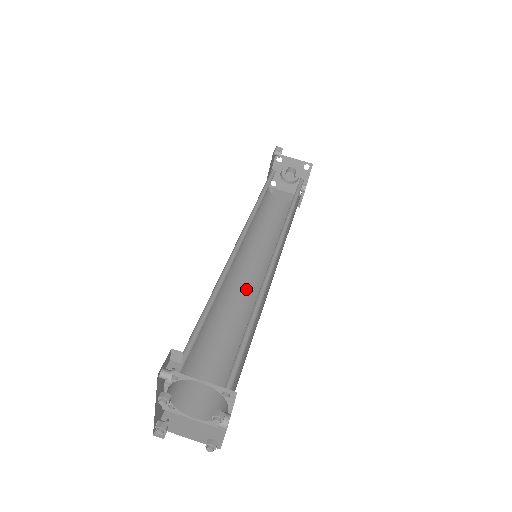
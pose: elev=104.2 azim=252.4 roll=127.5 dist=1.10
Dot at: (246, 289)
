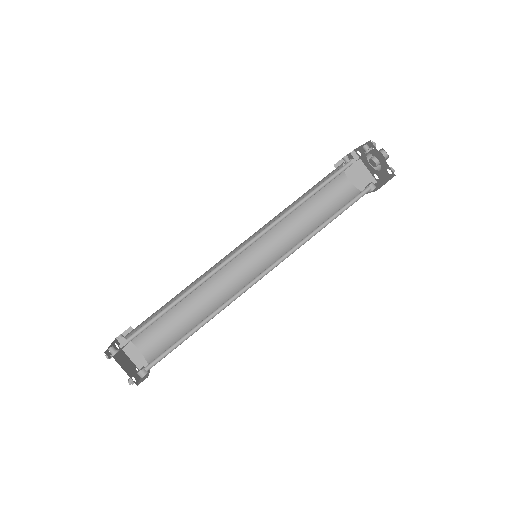
Dot at: (236, 270)
